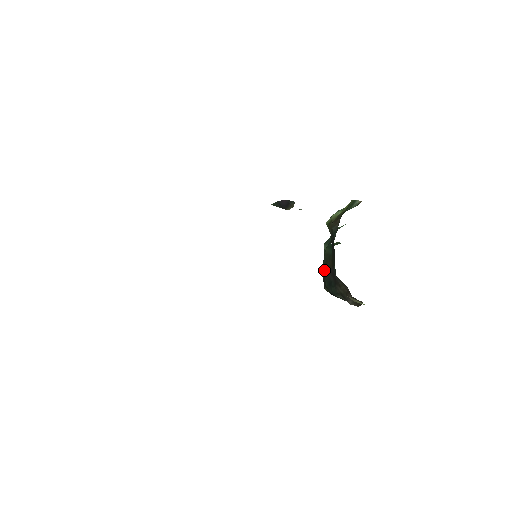
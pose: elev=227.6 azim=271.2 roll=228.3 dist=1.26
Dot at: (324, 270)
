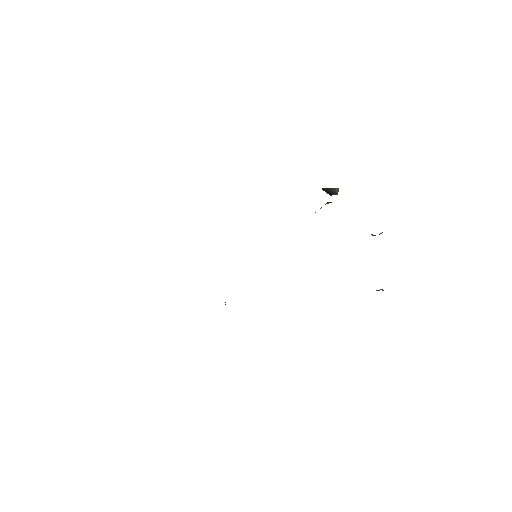
Dot at: occluded
